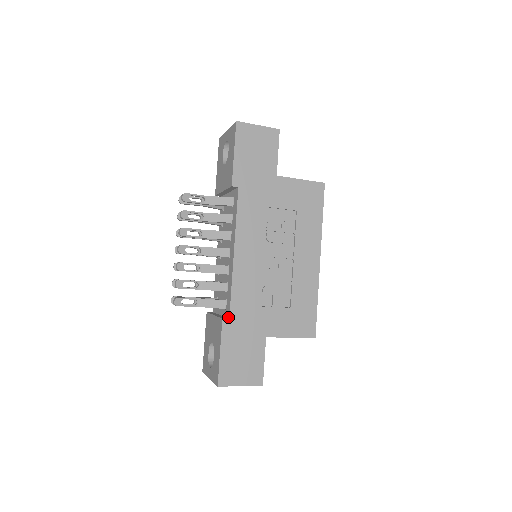
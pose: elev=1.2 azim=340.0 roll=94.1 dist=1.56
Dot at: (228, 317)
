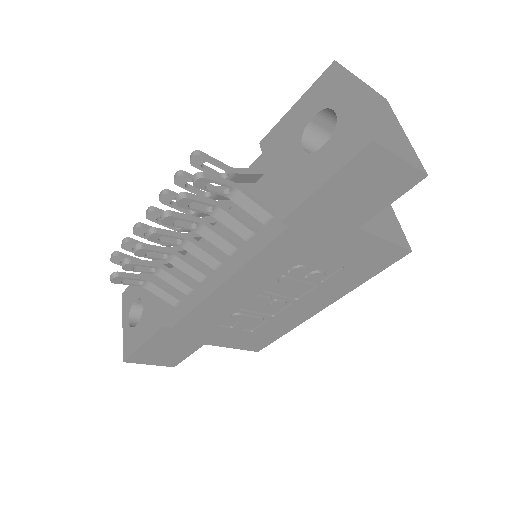
Dot at: (172, 323)
